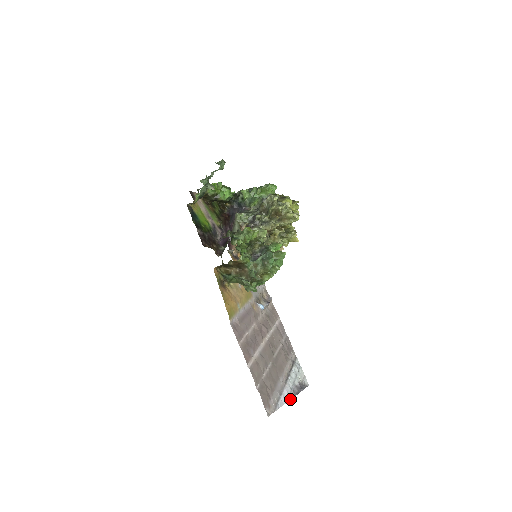
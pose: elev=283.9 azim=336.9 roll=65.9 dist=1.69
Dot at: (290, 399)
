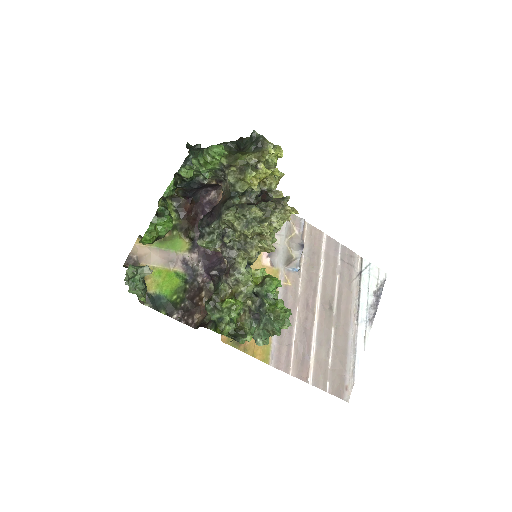
Dot at: (367, 338)
